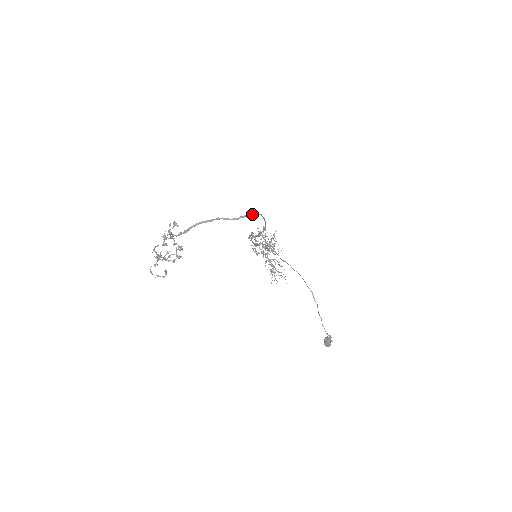
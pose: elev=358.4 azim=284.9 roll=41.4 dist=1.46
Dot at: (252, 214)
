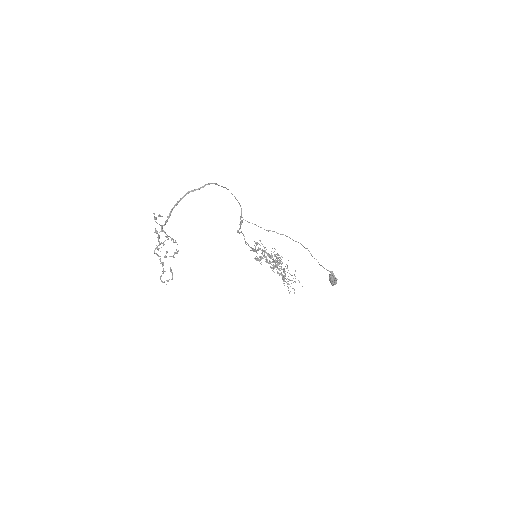
Dot at: occluded
